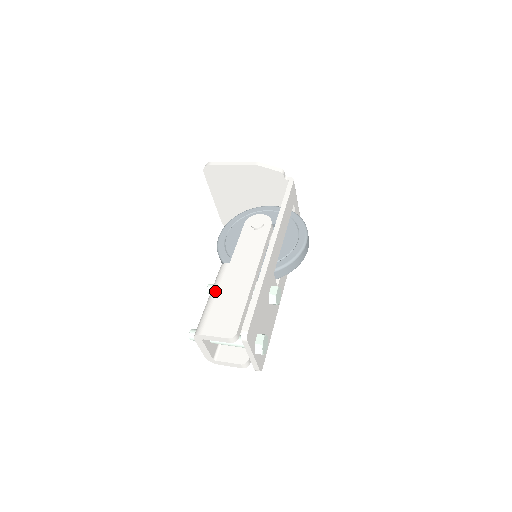
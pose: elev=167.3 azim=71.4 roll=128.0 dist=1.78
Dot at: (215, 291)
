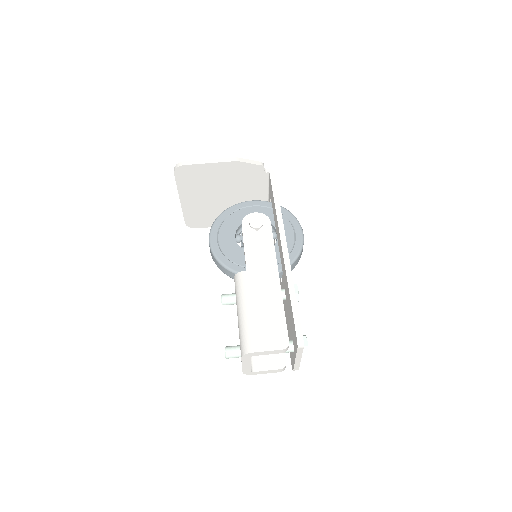
Dot at: (245, 303)
